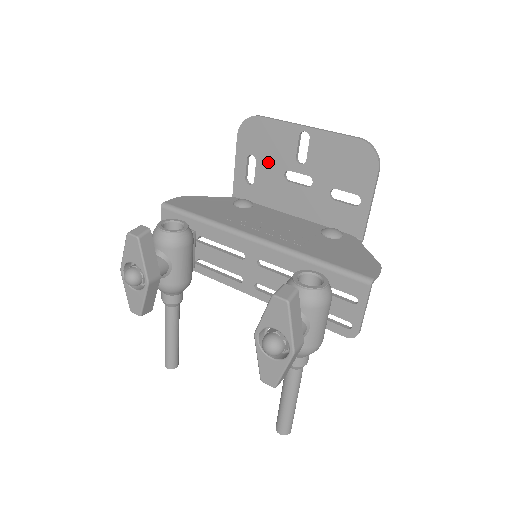
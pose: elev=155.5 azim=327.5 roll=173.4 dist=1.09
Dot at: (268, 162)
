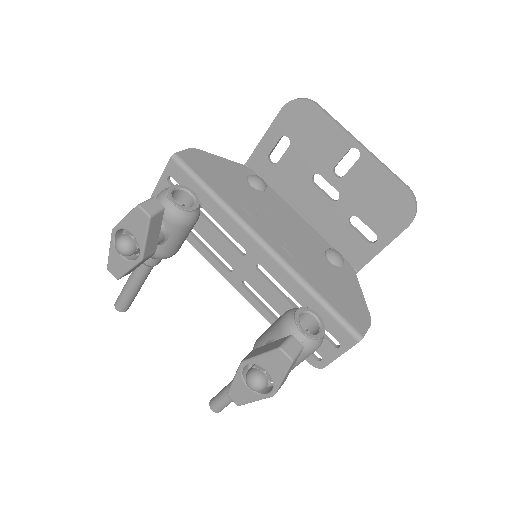
Dot at: (302, 154)
